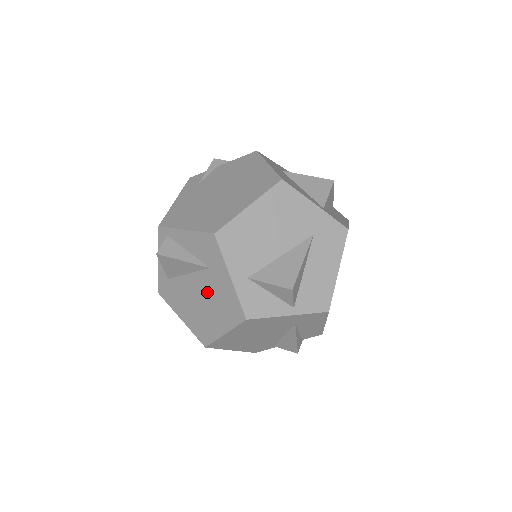
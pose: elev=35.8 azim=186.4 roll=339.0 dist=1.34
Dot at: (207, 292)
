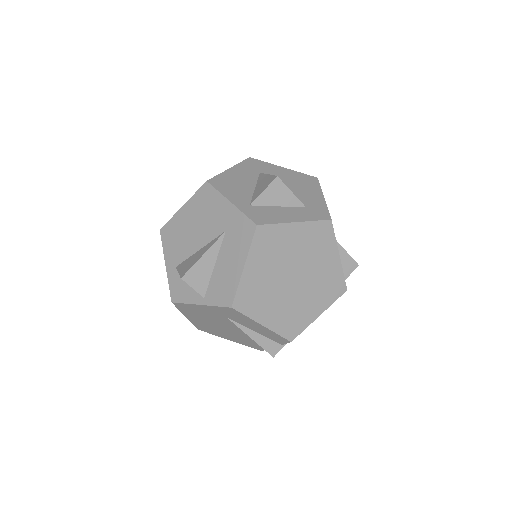
Dot at: occluded
